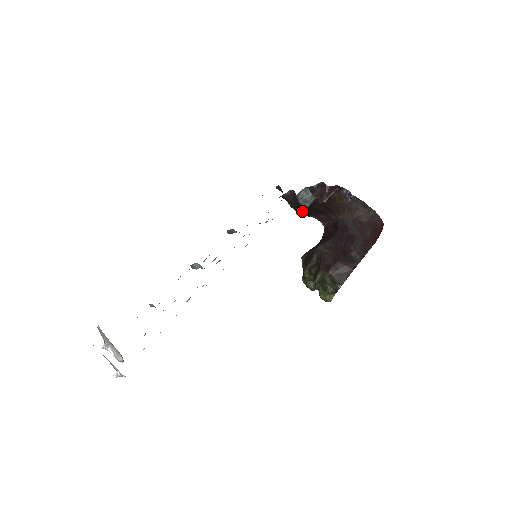
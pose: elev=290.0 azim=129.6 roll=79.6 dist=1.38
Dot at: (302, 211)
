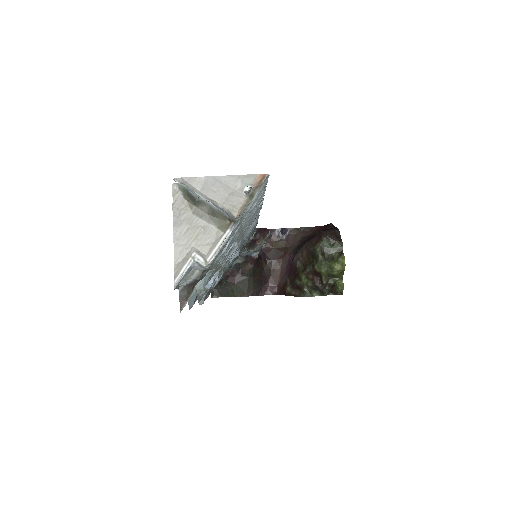
Dot at: (251, 285)
